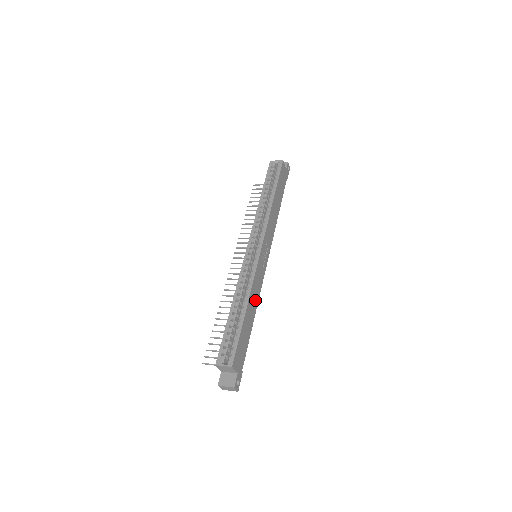
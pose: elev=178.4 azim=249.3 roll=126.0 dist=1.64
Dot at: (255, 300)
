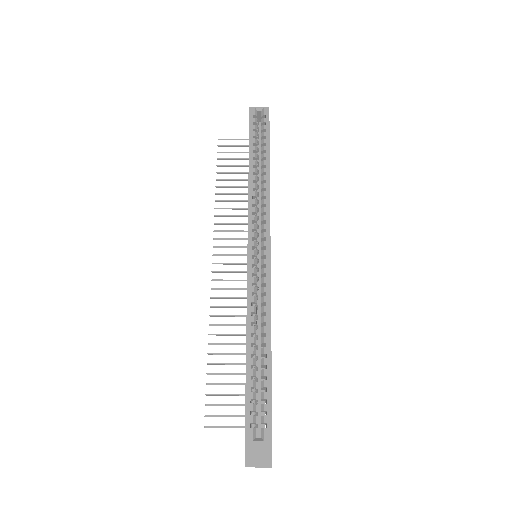
Dot at: occluded
